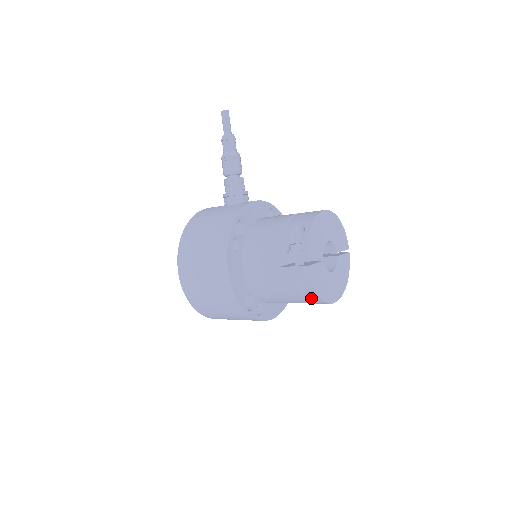
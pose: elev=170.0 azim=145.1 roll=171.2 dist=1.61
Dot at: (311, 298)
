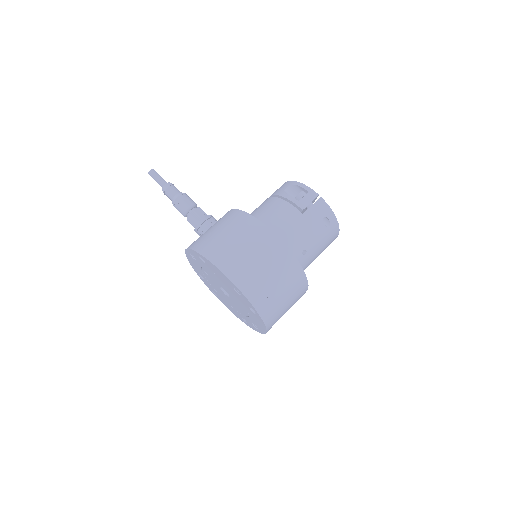
Dot at: (332, 228)
